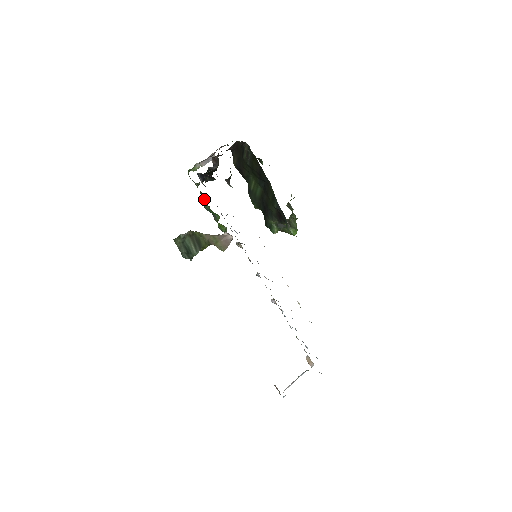
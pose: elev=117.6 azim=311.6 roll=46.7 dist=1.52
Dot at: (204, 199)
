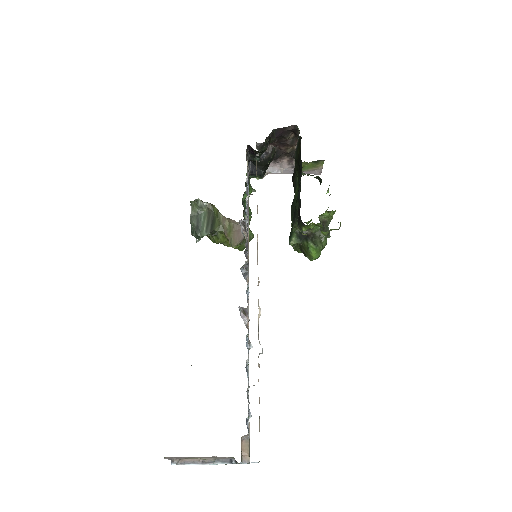
Dot at: (245, 192)
